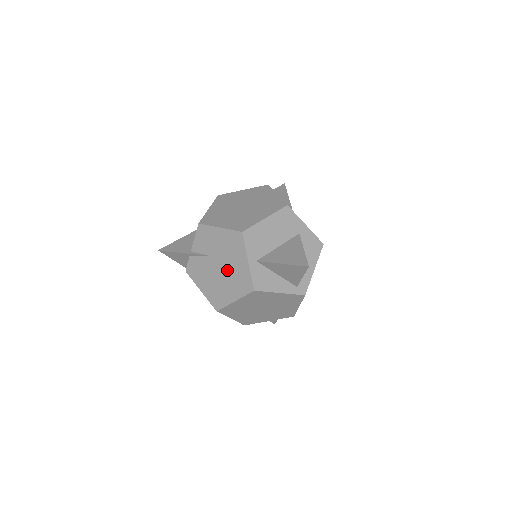
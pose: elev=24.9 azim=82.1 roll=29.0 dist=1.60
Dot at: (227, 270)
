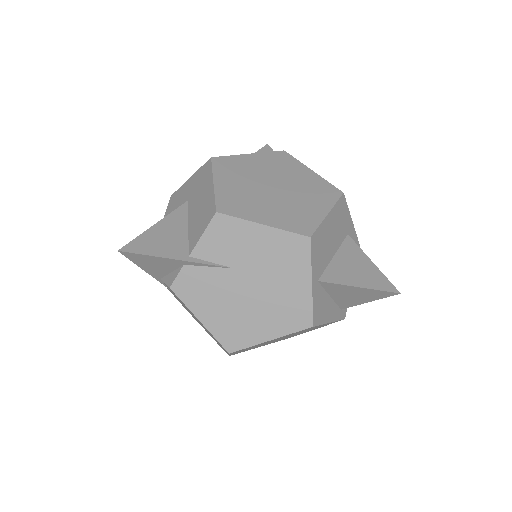
Dot at: (265, 293)
